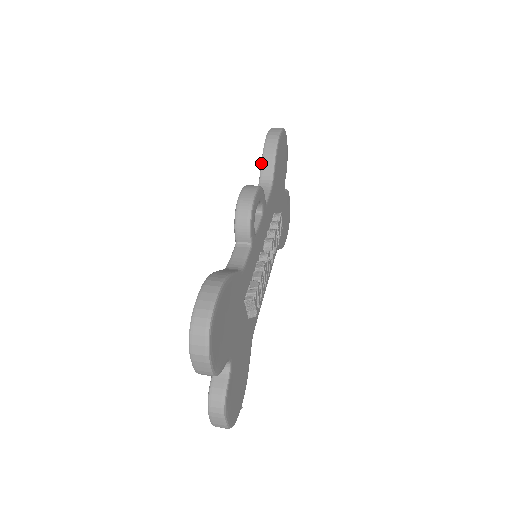
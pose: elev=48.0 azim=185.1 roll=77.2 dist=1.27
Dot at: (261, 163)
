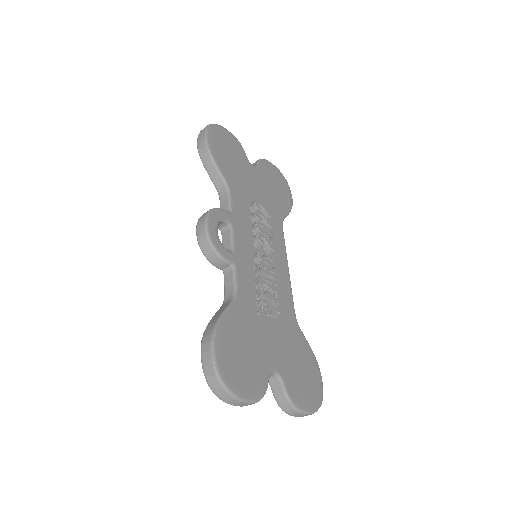
Dot at: occluded
